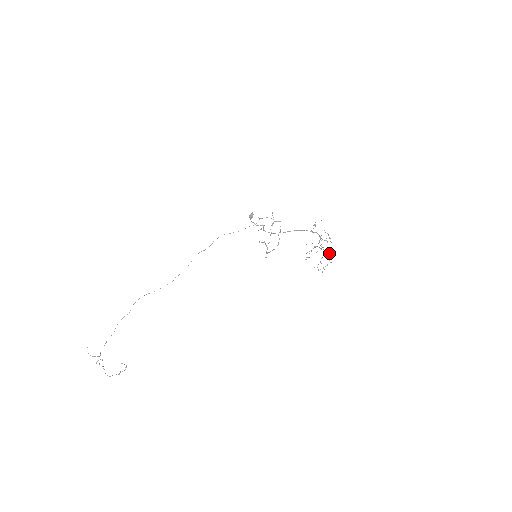
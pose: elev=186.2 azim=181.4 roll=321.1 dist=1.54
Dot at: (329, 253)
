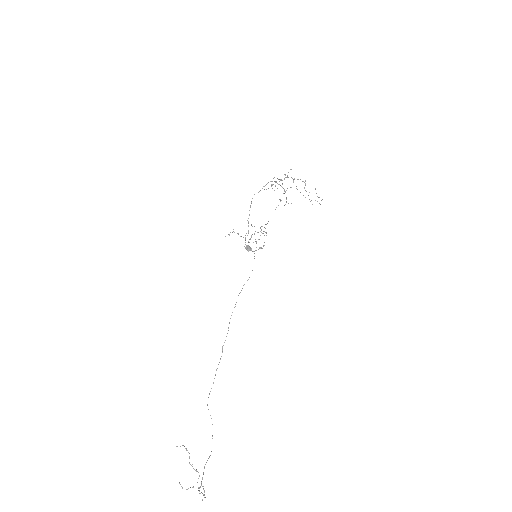
Dot at: (294, 179)
